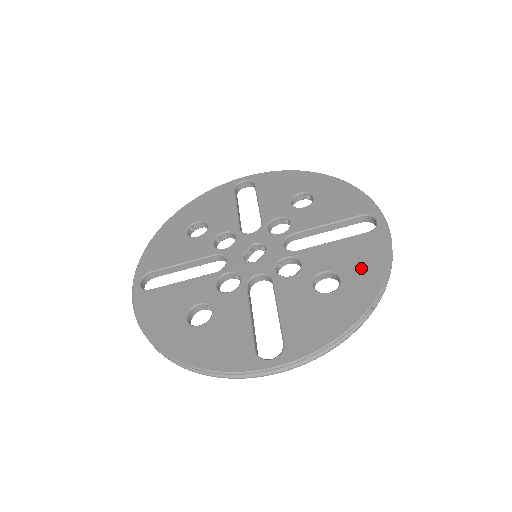
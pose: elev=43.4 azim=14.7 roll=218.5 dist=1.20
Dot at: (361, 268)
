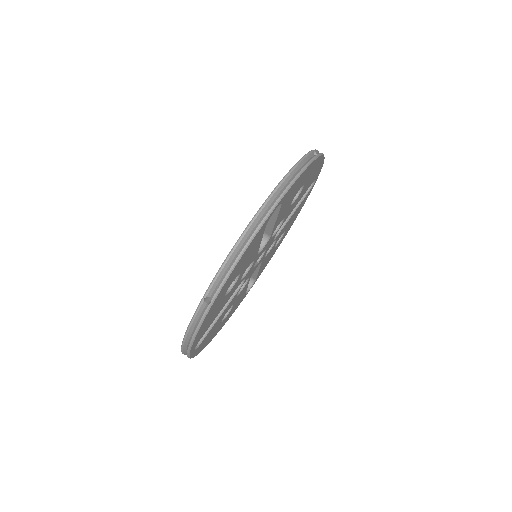
Dot at: occluded
